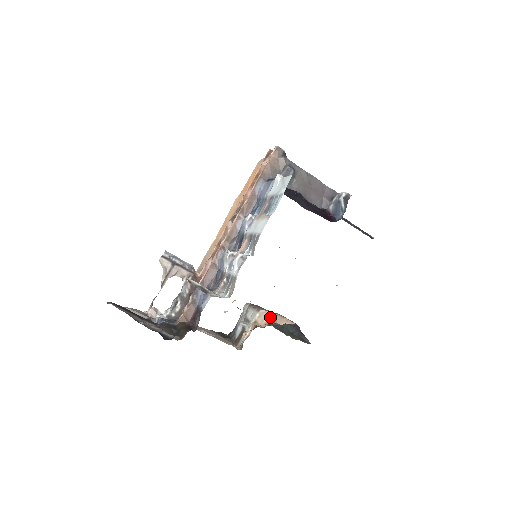
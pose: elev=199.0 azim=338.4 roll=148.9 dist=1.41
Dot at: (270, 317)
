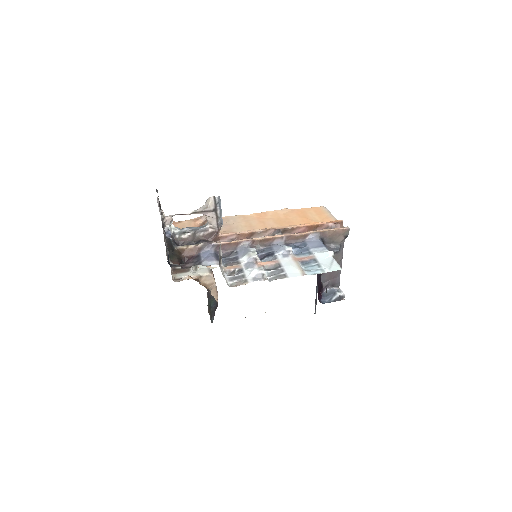
Dot at: (211, 283)
